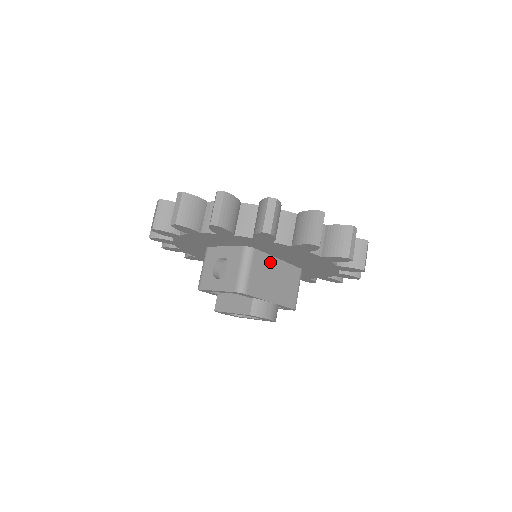
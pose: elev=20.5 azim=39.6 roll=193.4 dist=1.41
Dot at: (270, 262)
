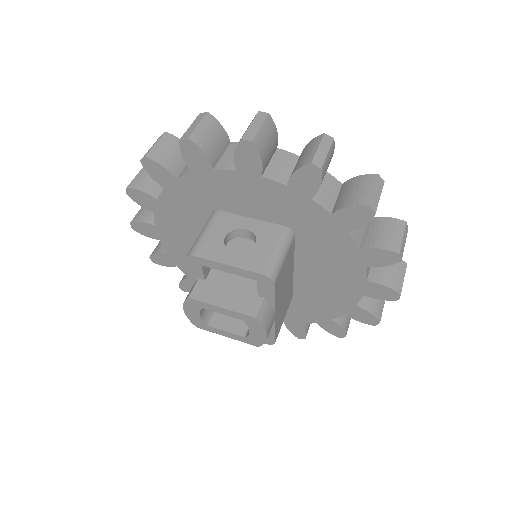
Dot at: (291, 265)
